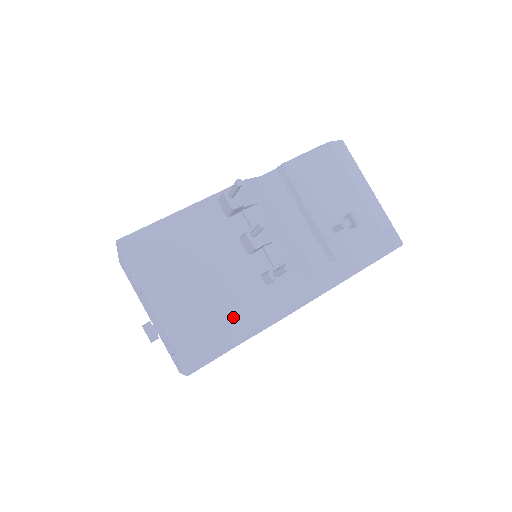
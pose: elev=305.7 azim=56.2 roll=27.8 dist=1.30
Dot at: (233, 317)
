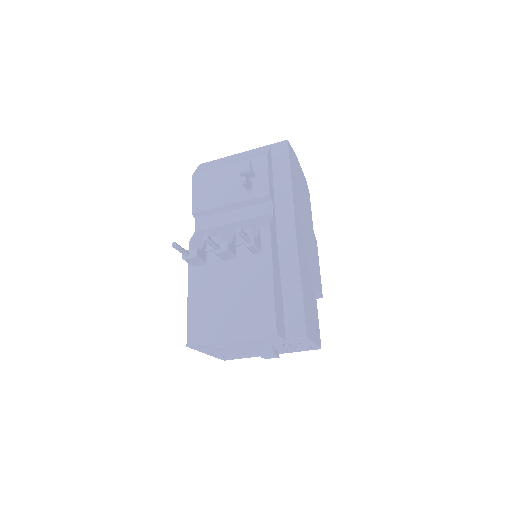
Dot at: (271, 285)
